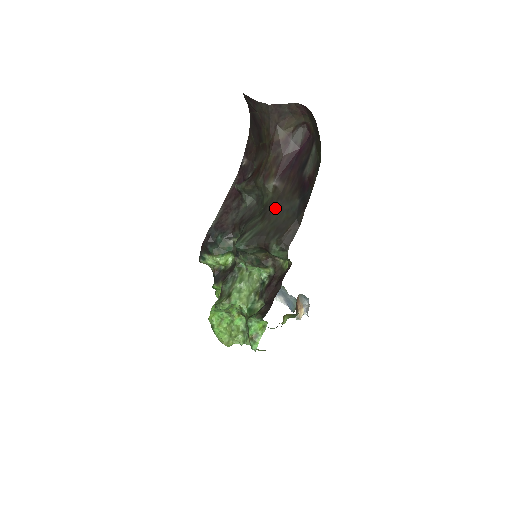
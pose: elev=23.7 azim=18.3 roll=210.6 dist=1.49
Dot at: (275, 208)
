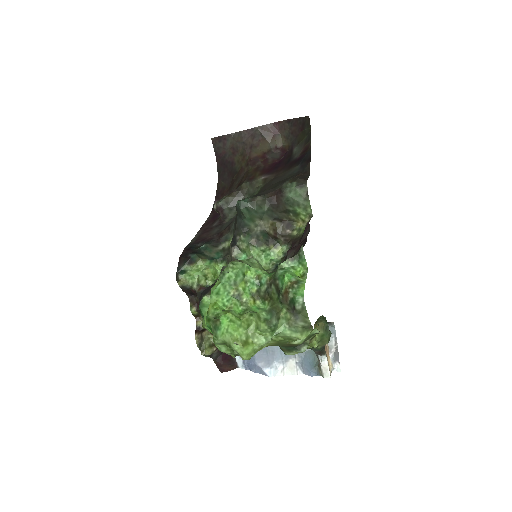
Dot at: (273, 183)
